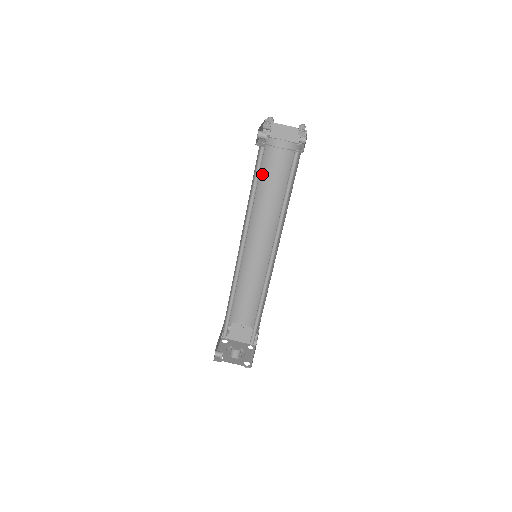
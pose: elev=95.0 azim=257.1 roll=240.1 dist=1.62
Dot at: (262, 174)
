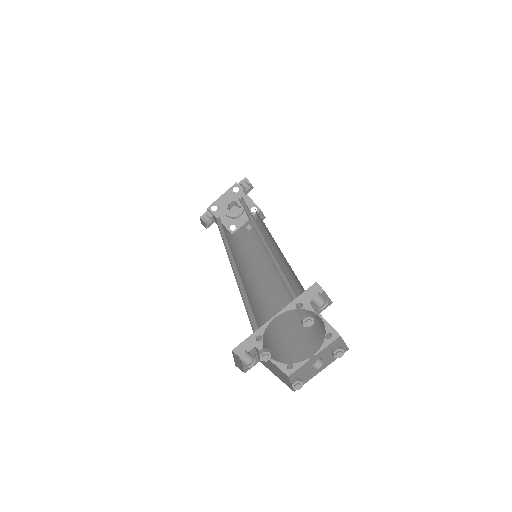
Dot at: (287, 280)
